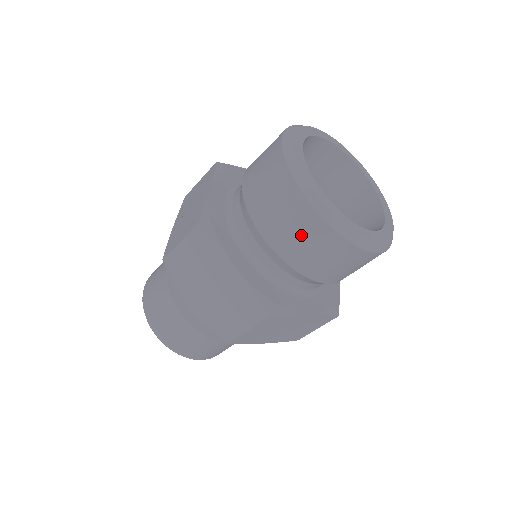
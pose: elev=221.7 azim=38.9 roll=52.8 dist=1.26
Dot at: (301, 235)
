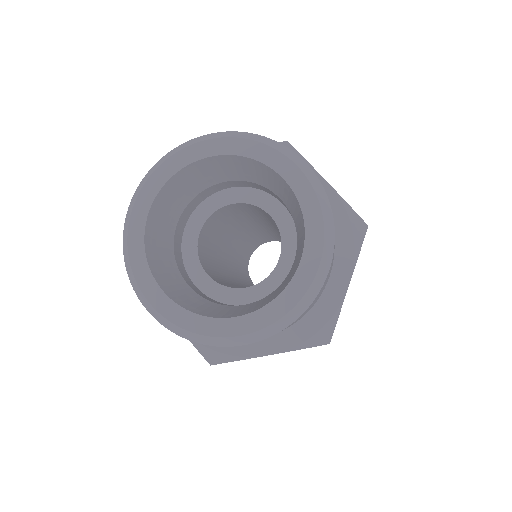
Dot at: occluded
